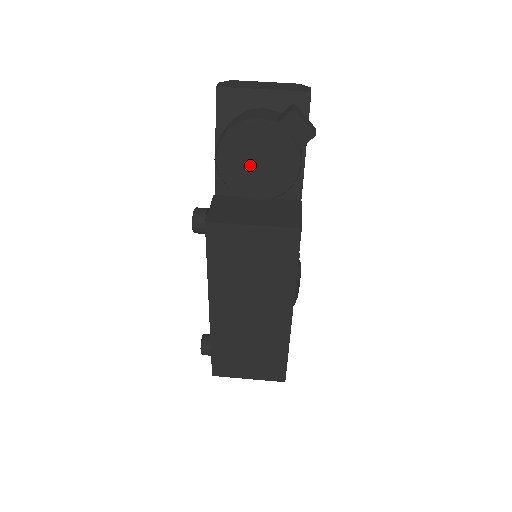
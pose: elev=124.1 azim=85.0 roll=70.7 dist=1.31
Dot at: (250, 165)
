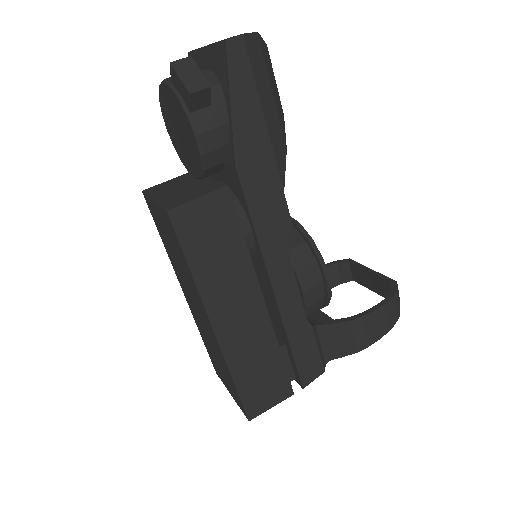
Dot at: (178, 135)
